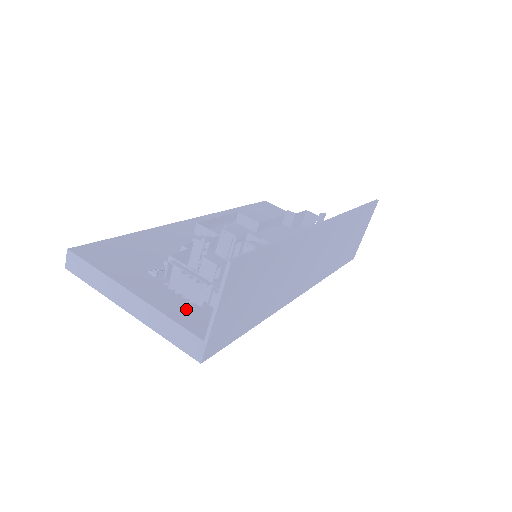
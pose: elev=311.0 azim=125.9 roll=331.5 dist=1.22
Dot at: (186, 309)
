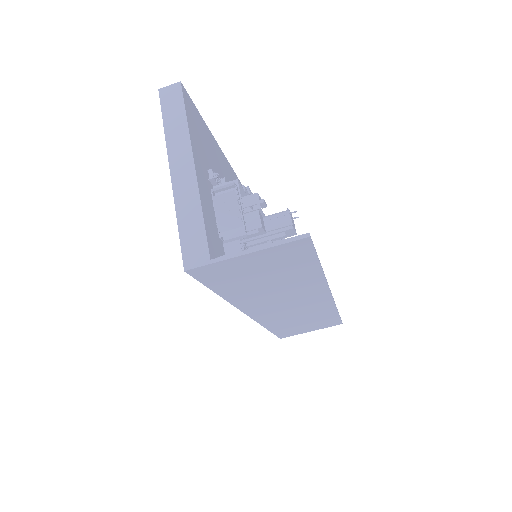
Dot at: (212, 225)
